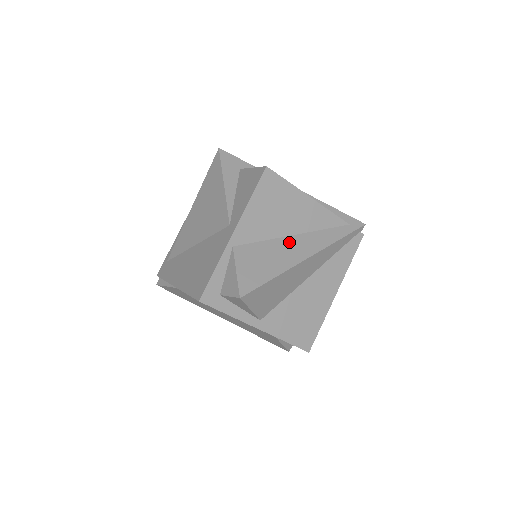
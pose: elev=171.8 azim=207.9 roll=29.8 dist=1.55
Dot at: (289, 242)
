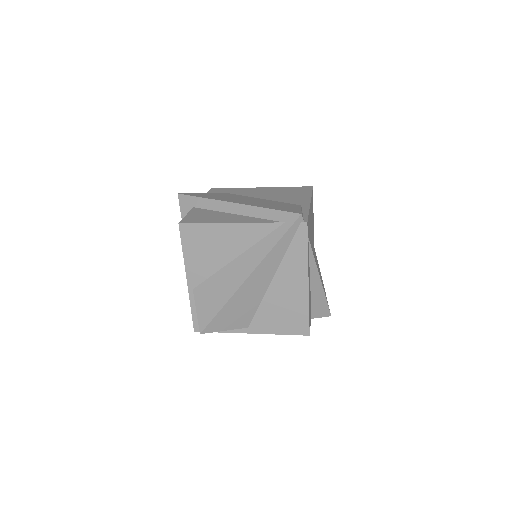
Dot at: (232, 268)
